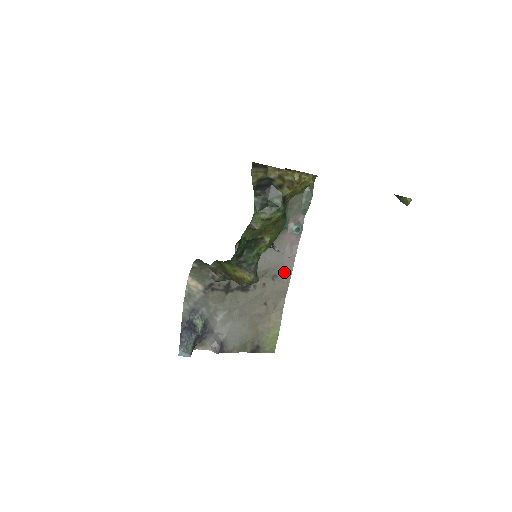
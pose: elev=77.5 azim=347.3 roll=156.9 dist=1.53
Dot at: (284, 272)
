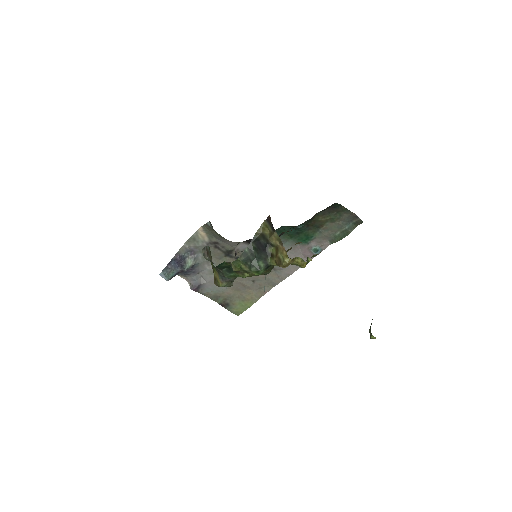
Dot at: (283, 271)
